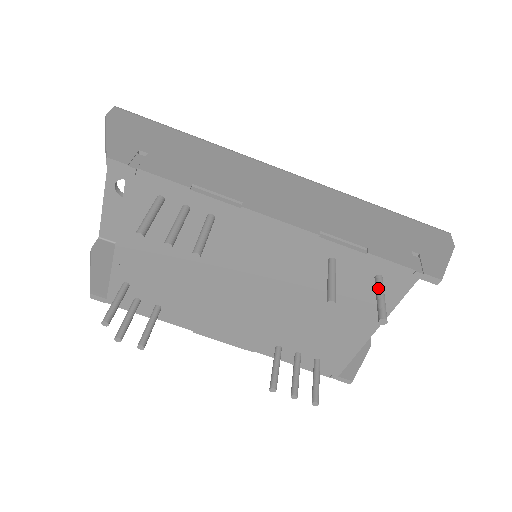
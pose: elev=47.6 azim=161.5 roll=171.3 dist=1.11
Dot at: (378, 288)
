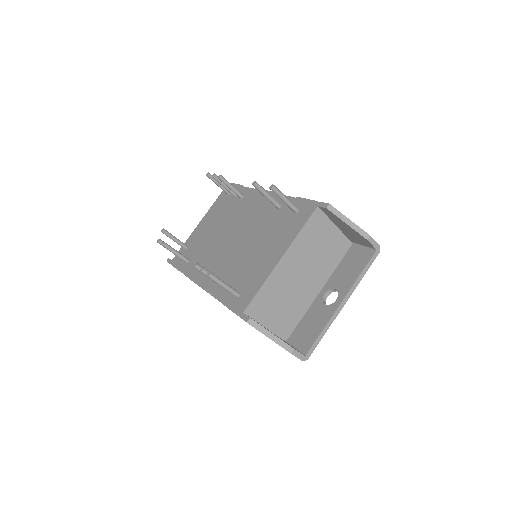
Dot at: (289, 202)
